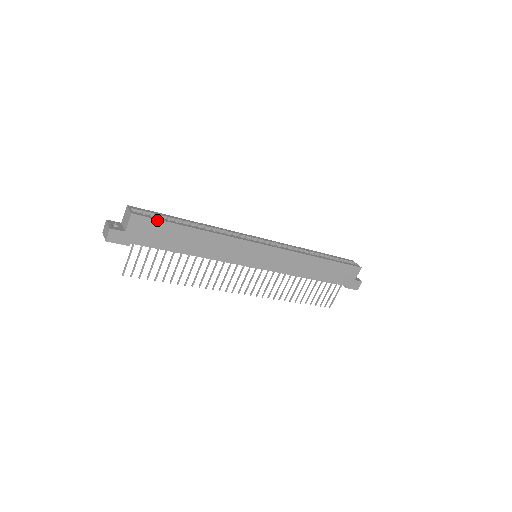
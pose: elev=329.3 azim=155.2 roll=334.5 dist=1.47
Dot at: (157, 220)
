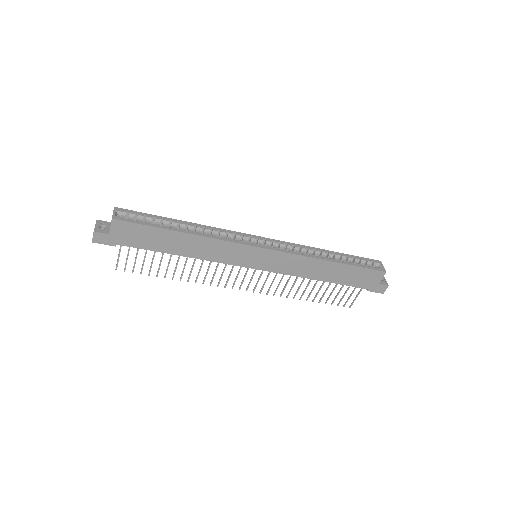
Dot at: (139, 224)
